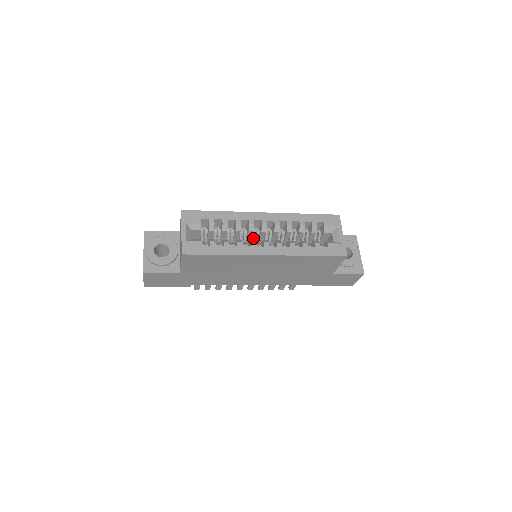
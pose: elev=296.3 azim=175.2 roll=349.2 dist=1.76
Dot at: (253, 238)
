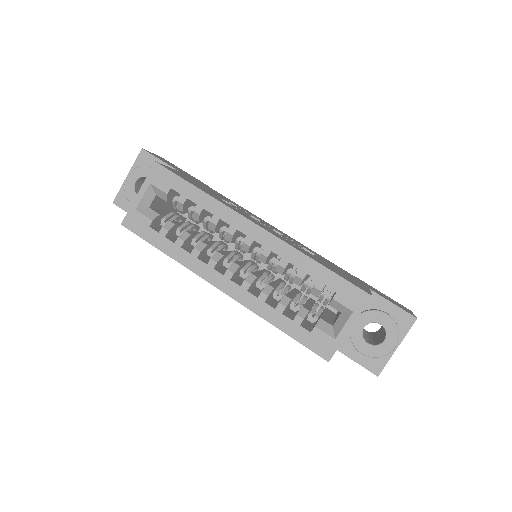
Dot at: (236, 246)
